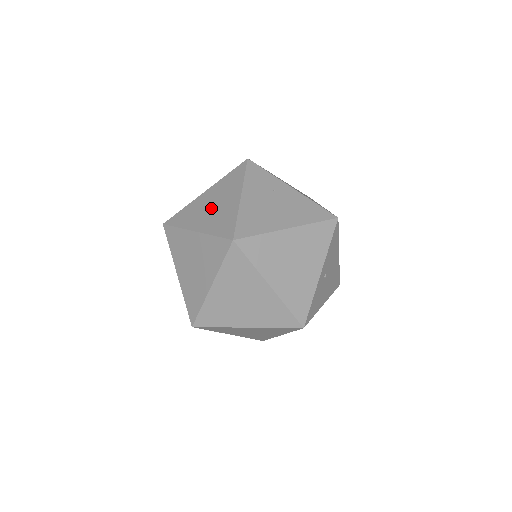
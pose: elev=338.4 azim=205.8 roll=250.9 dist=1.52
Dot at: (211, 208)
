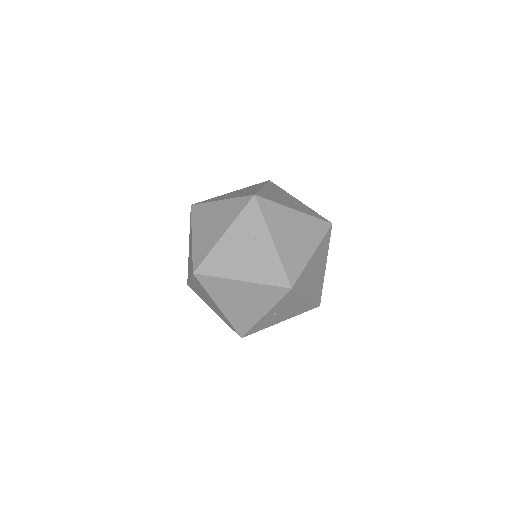
Dot at: (209, 225)
